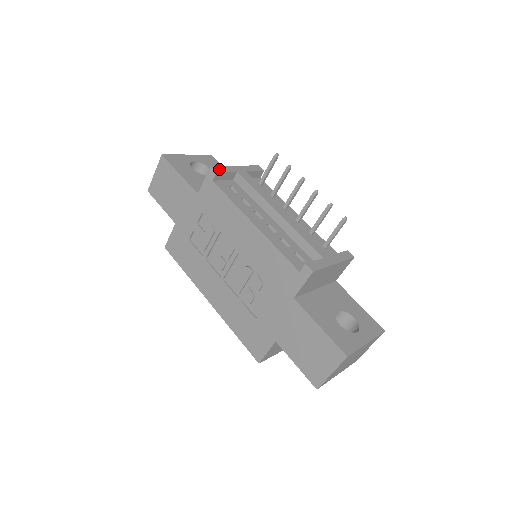
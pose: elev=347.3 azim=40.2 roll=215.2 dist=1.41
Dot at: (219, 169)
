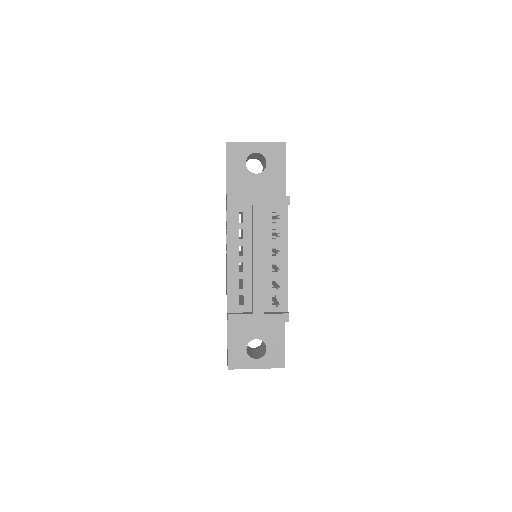
Dot at: (234, 200)
